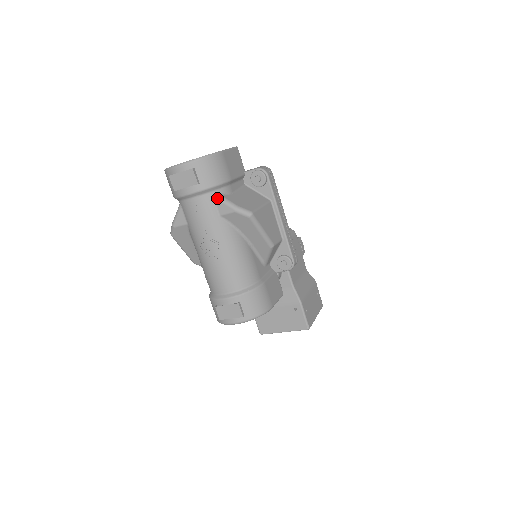
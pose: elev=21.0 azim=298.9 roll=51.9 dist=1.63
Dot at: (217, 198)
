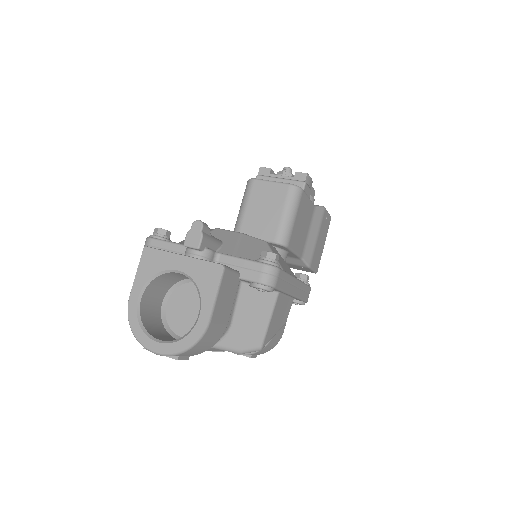
Dot at: (214, 348)
